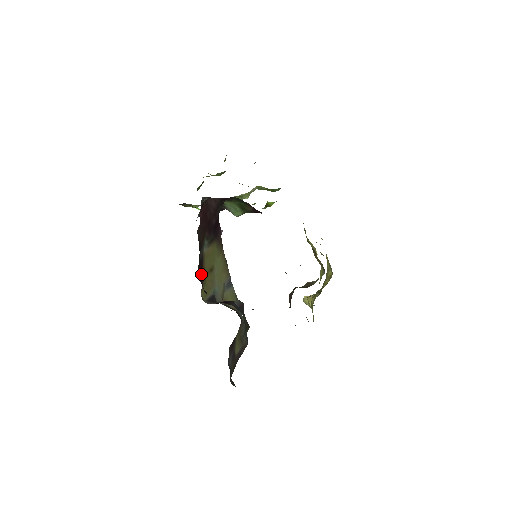
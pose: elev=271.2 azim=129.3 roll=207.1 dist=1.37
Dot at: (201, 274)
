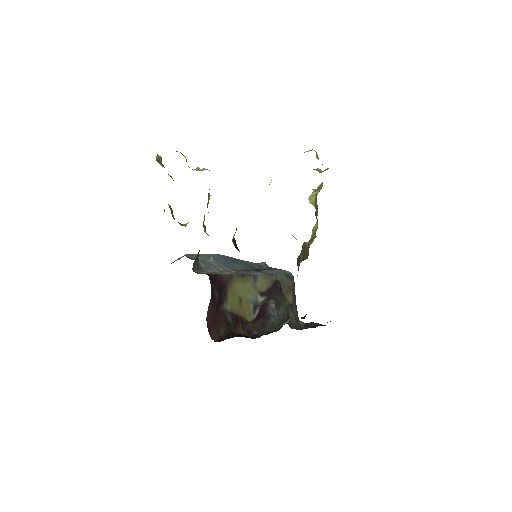
Dot at: (239, 320)
